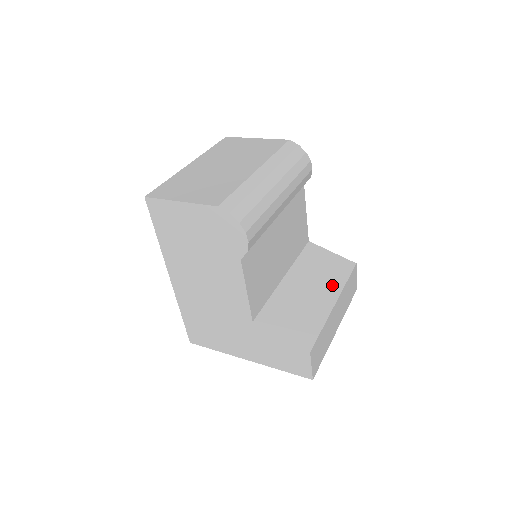
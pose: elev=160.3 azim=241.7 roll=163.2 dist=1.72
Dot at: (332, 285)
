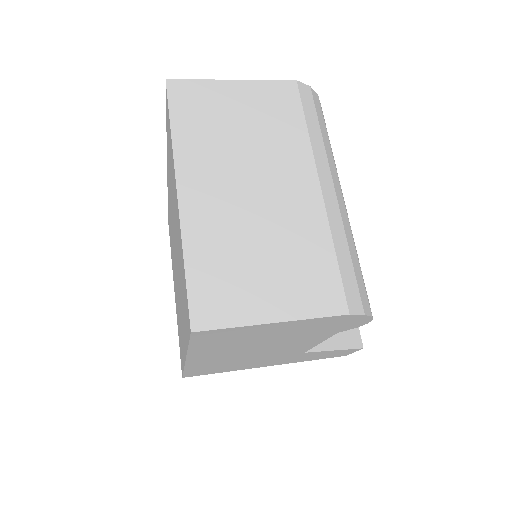
Dot at: occluded
